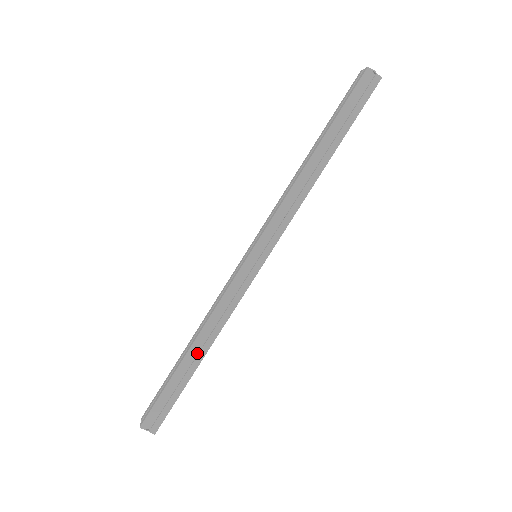
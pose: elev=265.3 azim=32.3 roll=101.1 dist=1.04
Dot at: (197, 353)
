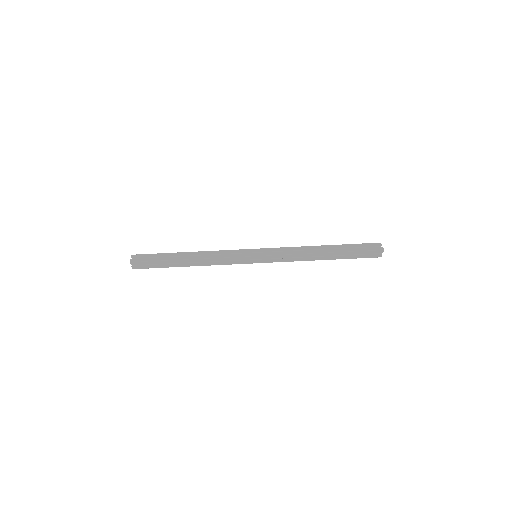
Dot at: (188, 262)
